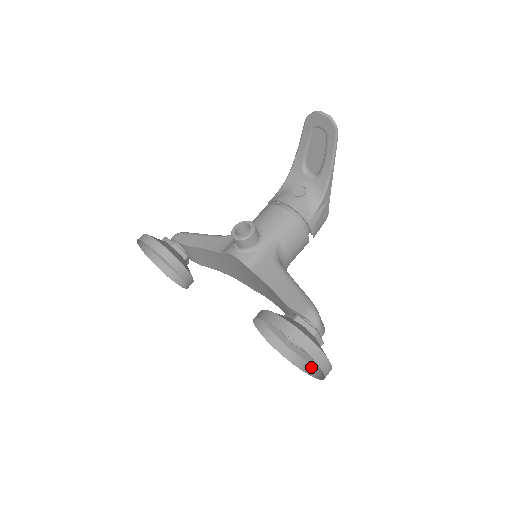
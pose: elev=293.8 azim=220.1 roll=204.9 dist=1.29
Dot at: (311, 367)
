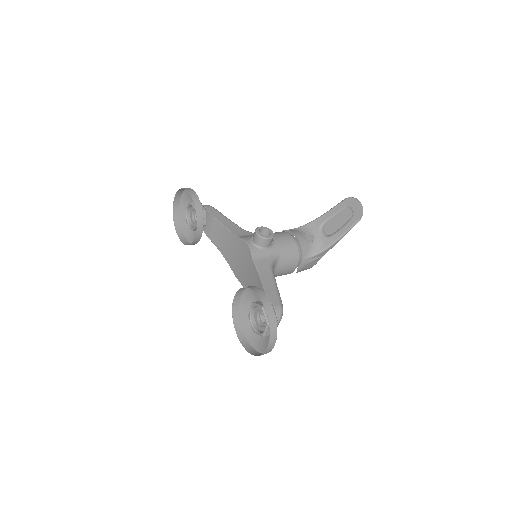
Dot at: (250, 347)
